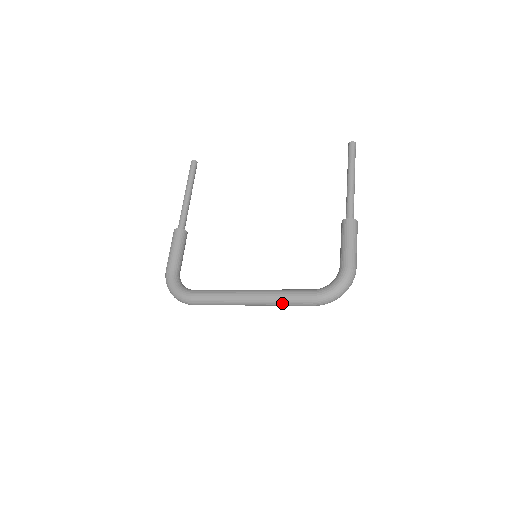
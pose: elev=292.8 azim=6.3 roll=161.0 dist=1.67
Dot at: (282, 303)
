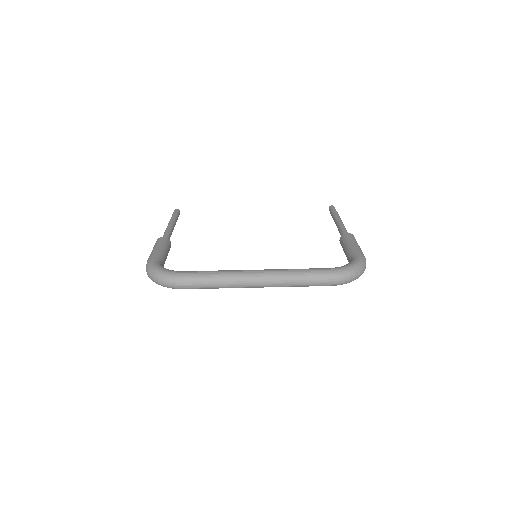
Dot at: (296, 278)
